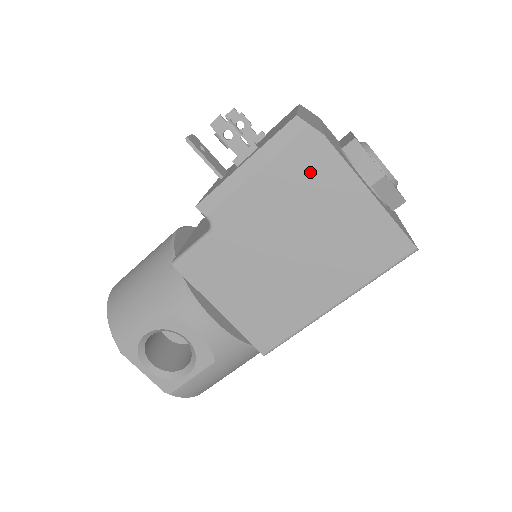
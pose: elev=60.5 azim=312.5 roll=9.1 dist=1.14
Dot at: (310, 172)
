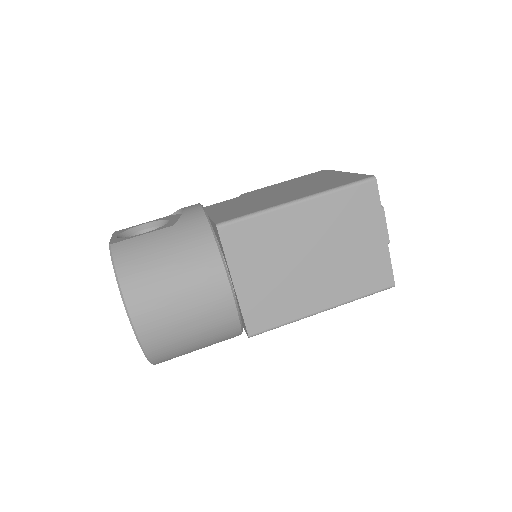
Dot at: (314, 176)
